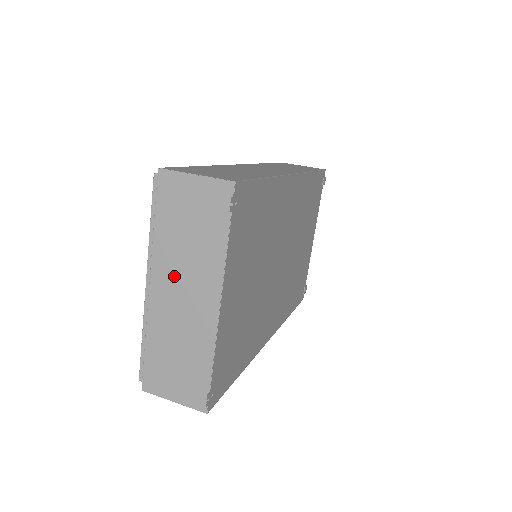
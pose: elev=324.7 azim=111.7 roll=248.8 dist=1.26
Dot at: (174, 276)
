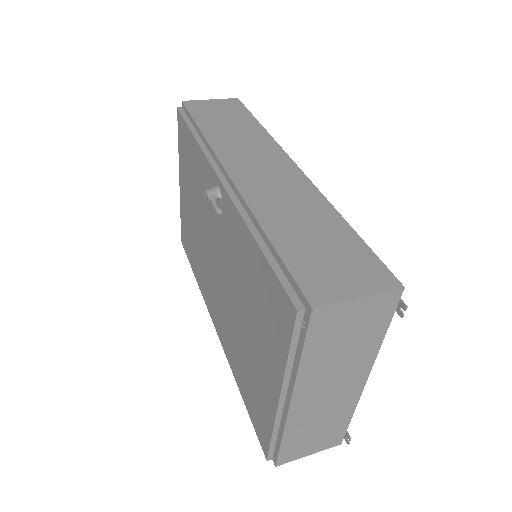
Dot at: (322, 383)
